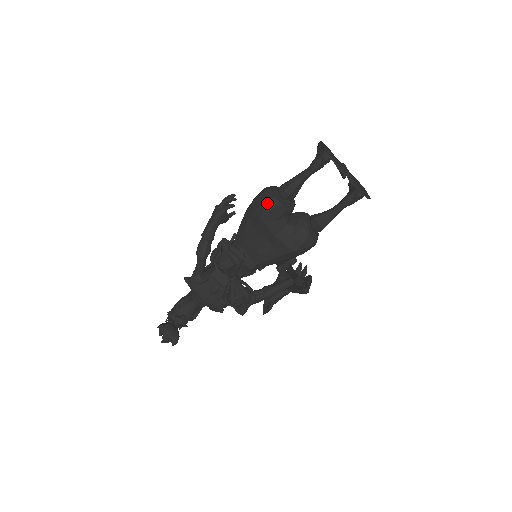
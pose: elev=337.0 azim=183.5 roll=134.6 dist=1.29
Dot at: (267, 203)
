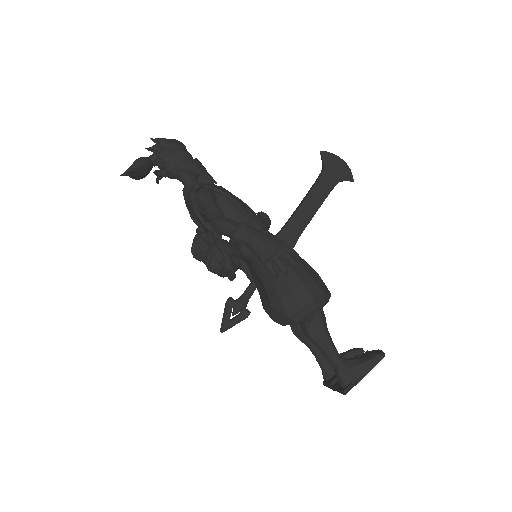
Dot at: (286, 317)
